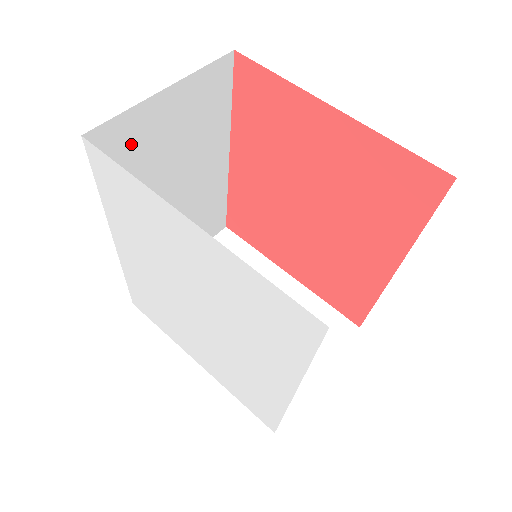
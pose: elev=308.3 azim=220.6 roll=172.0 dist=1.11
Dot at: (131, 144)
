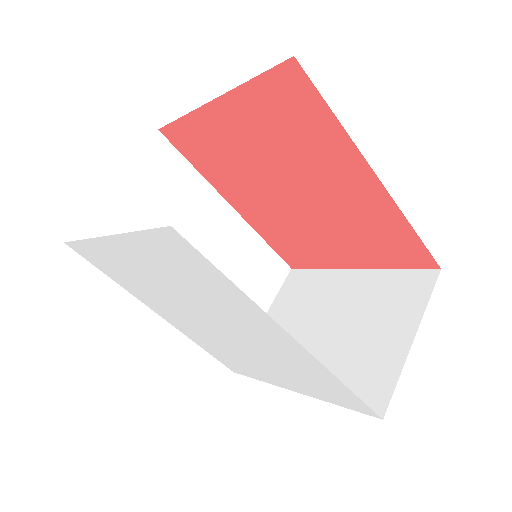
Dot at: (114, 233)
